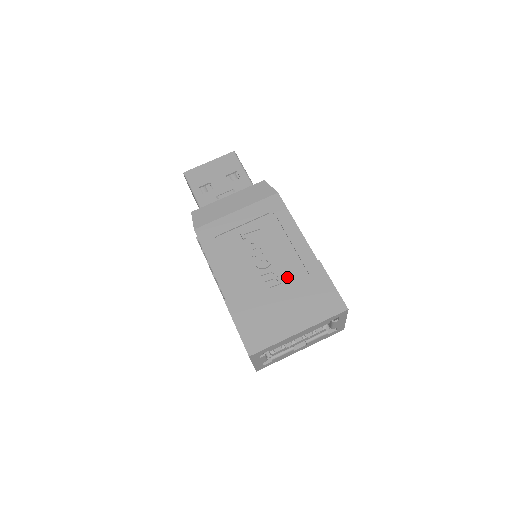
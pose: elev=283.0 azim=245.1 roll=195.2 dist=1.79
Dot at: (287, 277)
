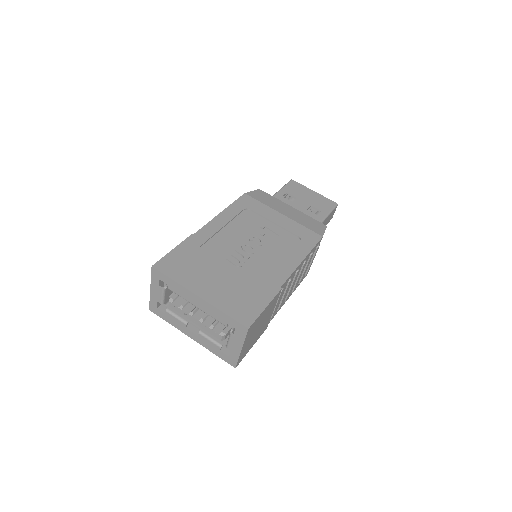
Dot at: (248, 270)
